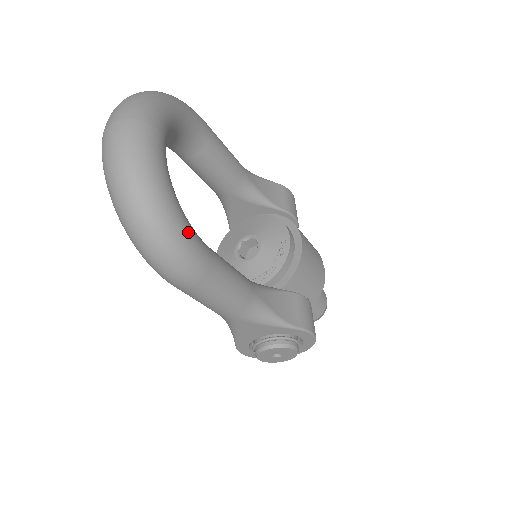
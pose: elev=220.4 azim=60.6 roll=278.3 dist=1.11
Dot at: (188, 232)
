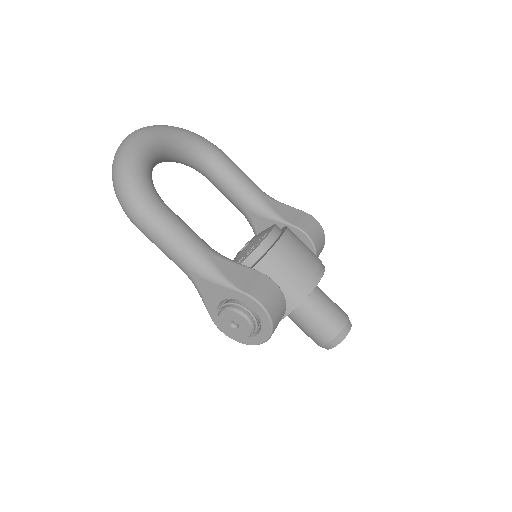
Dot at: (143, 185)
